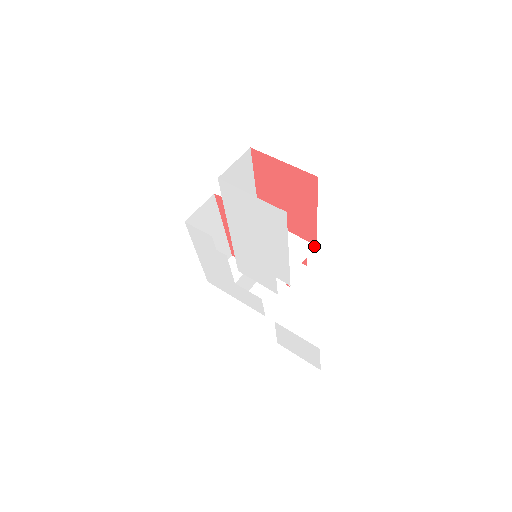
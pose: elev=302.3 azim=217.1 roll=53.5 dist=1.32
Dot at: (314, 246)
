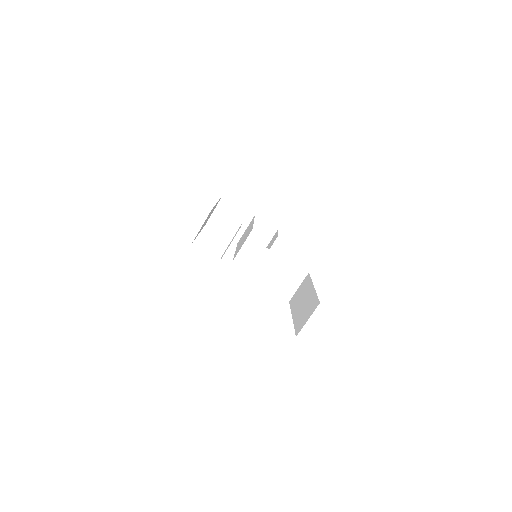
Dot at: (307, 273)
